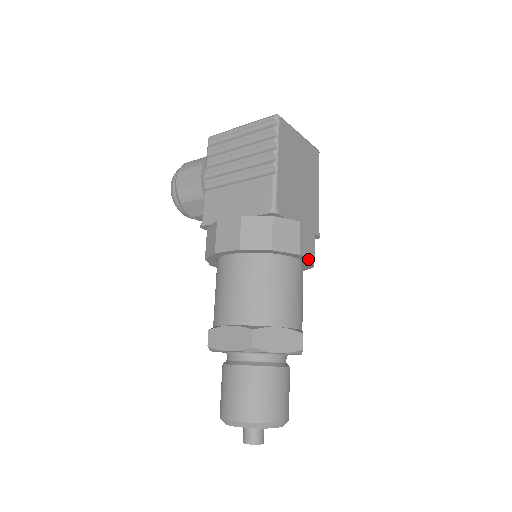
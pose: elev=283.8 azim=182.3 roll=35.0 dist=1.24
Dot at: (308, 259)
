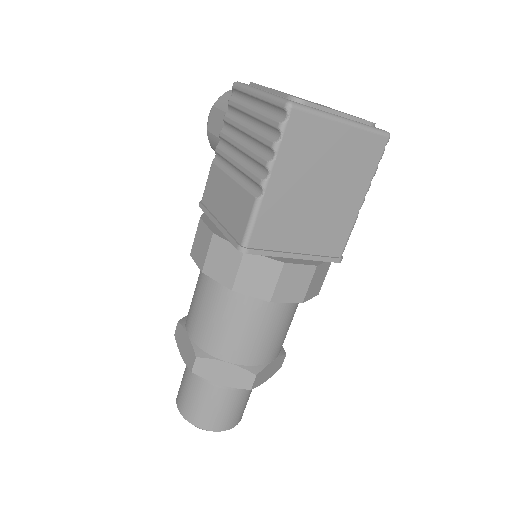
Dot at: (291, 301)
